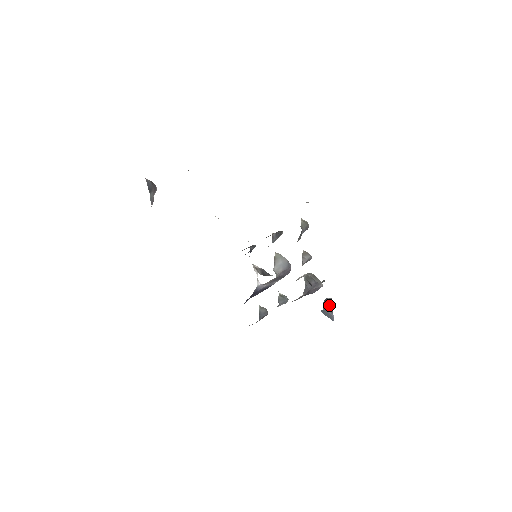
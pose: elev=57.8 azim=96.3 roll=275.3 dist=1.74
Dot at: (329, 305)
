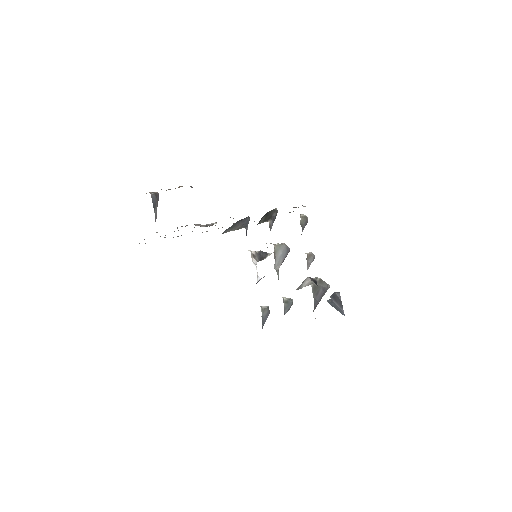
Dot at: (337, 300)
